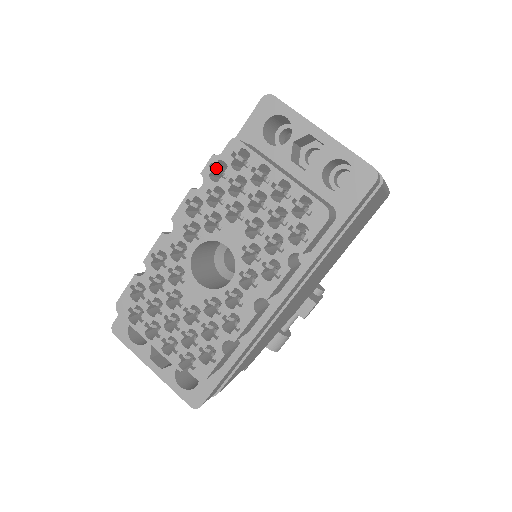
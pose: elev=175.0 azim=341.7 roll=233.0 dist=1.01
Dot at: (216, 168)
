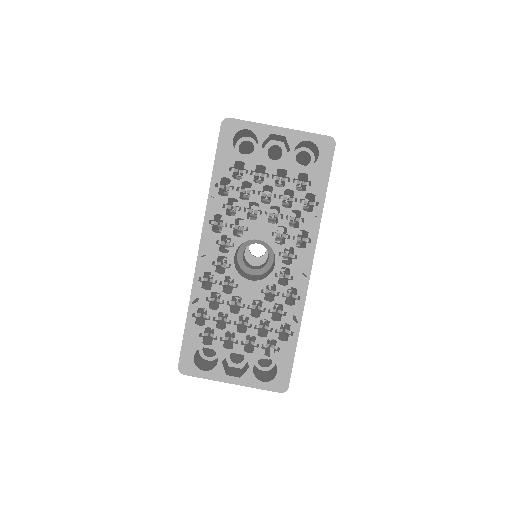
Dot at: (220, 186)
